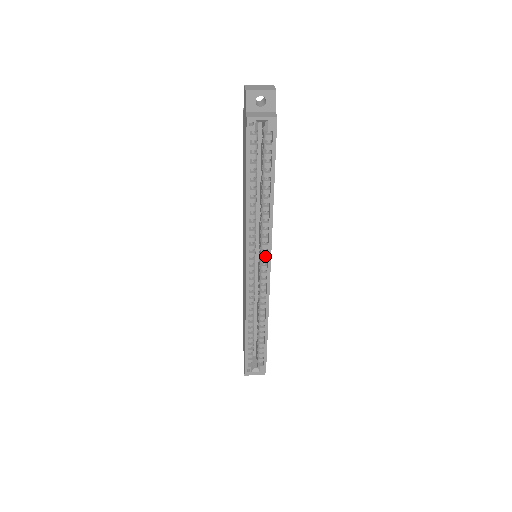
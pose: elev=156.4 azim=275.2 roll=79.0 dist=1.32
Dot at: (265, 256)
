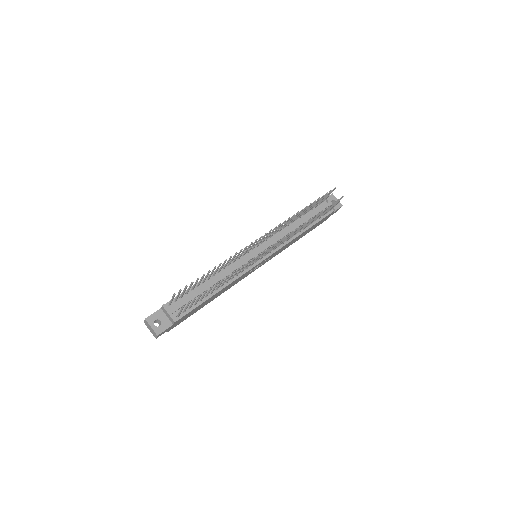
Dot at: occluded
